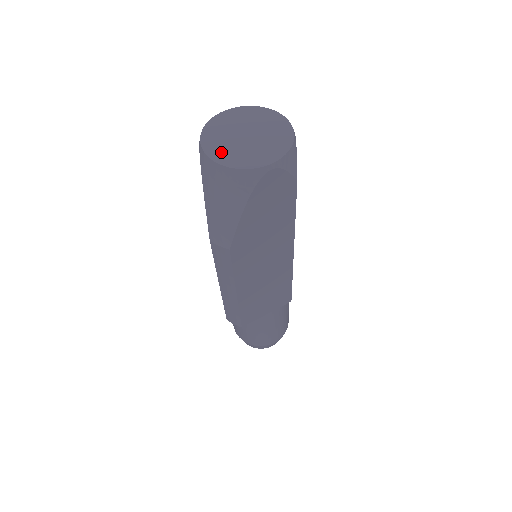
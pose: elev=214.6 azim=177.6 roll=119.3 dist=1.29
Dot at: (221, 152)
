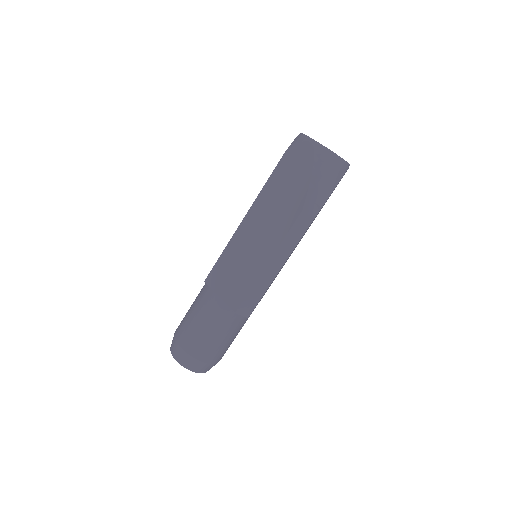
Dot at: occluded
